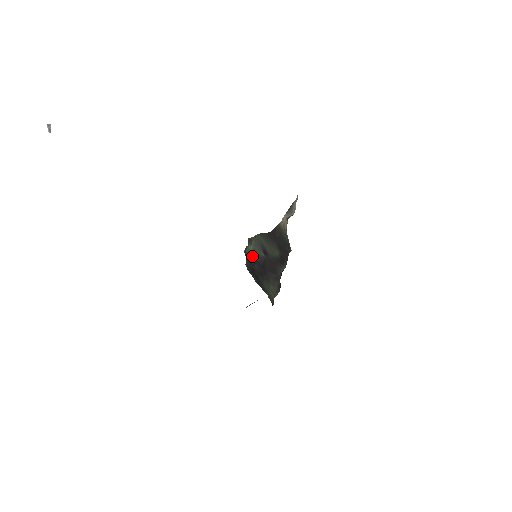
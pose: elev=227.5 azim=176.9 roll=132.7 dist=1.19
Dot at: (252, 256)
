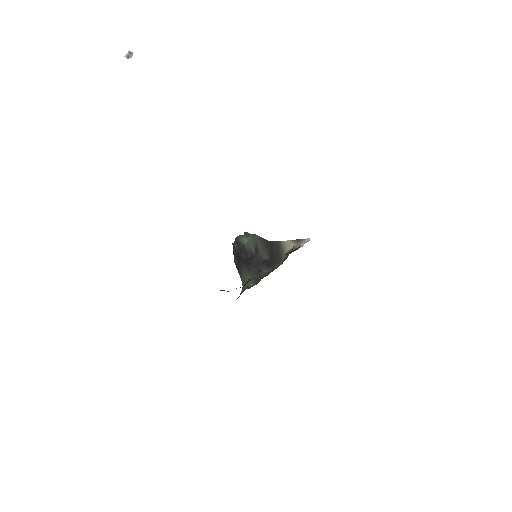
Dot at: (244, 246)
